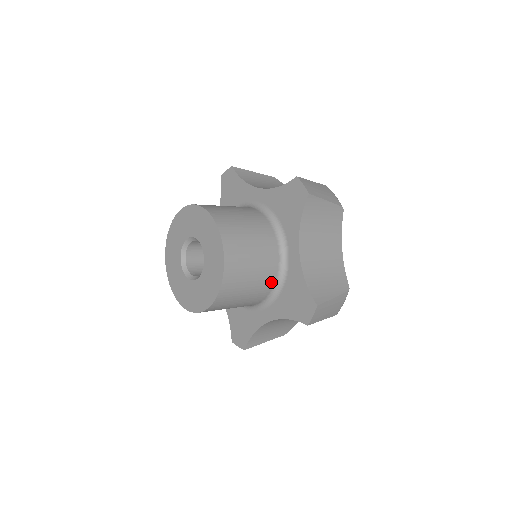
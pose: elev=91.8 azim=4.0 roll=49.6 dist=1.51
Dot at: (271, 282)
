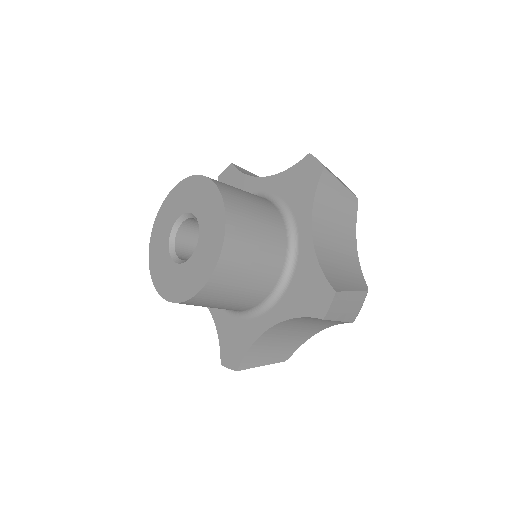
Dot at: (277, 272)
